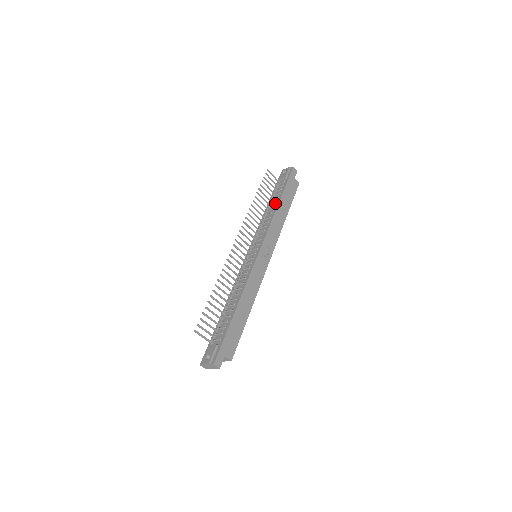
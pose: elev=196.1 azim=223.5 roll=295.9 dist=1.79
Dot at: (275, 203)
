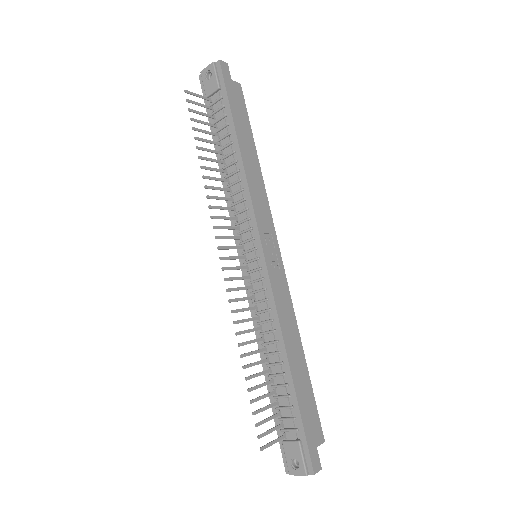
Dot at: (231, 147)
